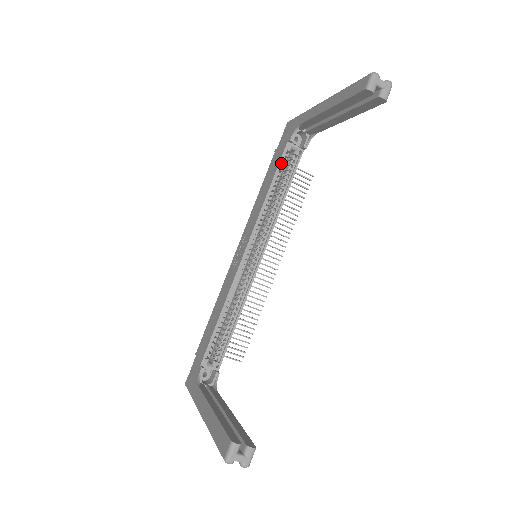
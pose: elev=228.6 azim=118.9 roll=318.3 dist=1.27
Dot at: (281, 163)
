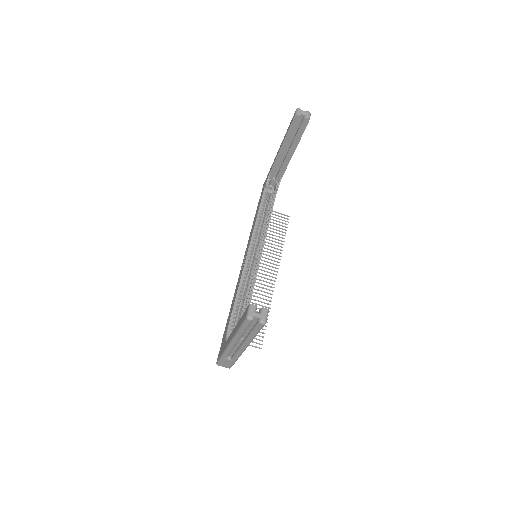
Dot at: (263, 201)
